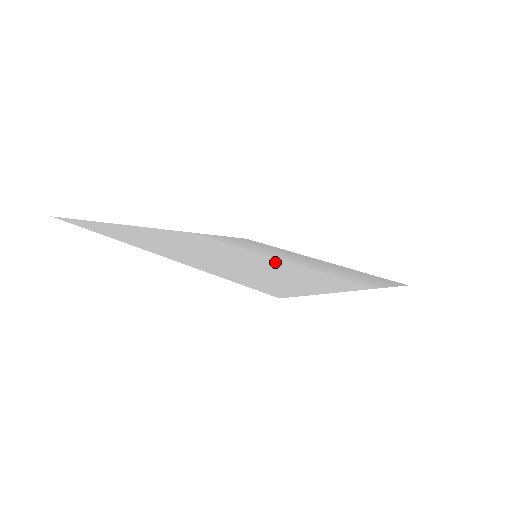
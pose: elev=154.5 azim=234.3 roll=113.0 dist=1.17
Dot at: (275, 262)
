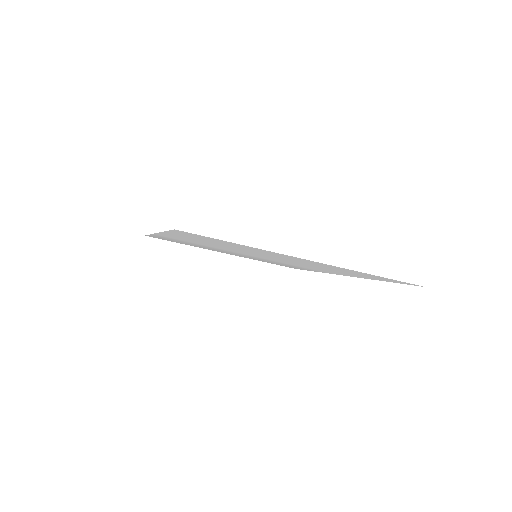
Dot at: (277, 260)
